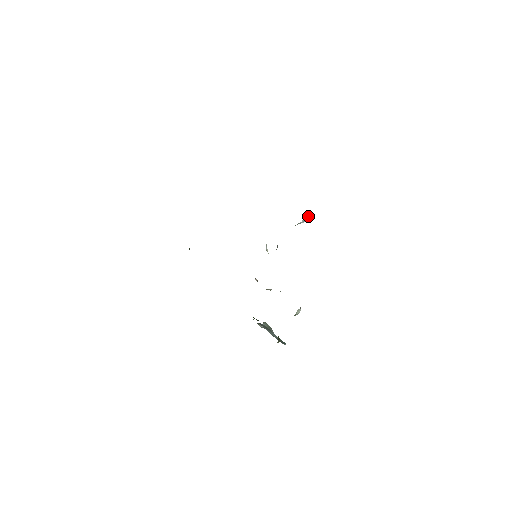
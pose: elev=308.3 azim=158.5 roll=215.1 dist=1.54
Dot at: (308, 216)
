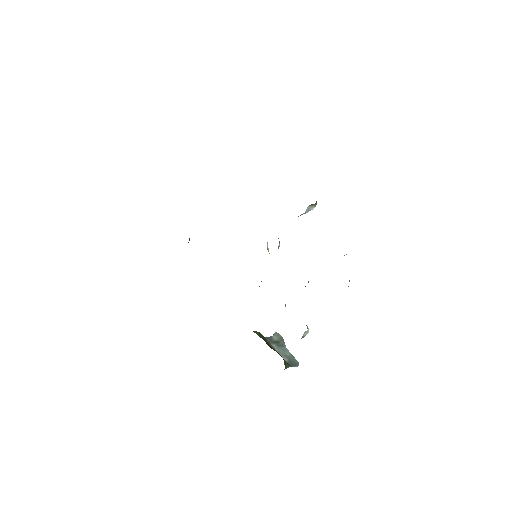
Dot at: occluded
